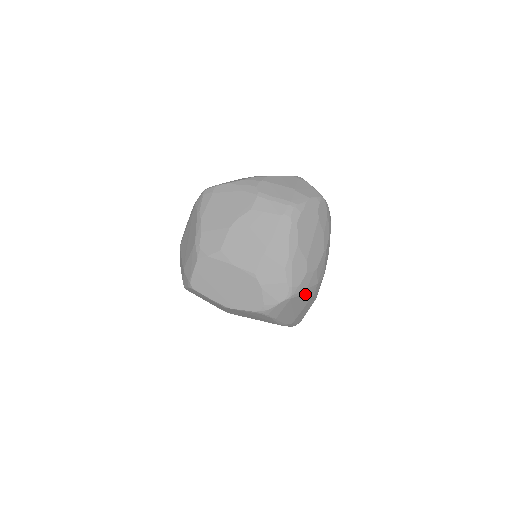
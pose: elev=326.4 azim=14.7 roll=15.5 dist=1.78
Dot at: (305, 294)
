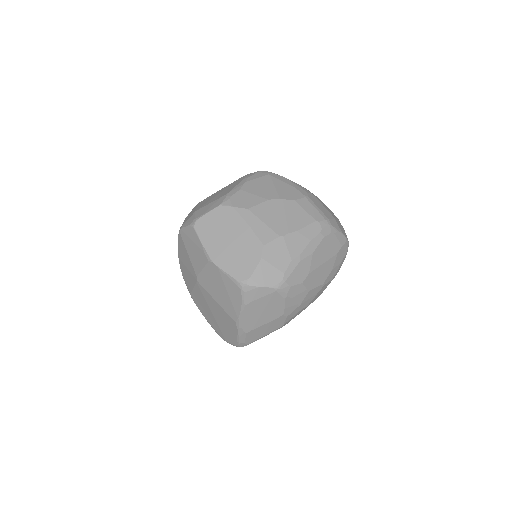
Dot at: (286, 302)
